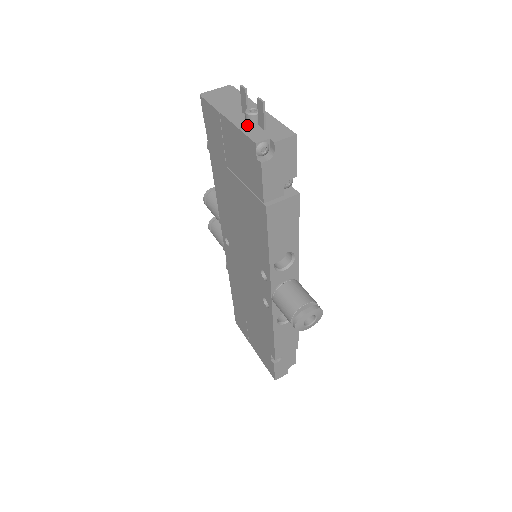
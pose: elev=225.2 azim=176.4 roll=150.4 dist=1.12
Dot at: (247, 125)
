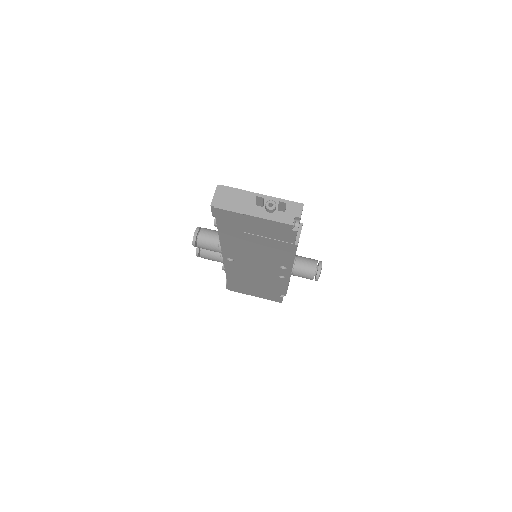
Dot at: (272, 214)
